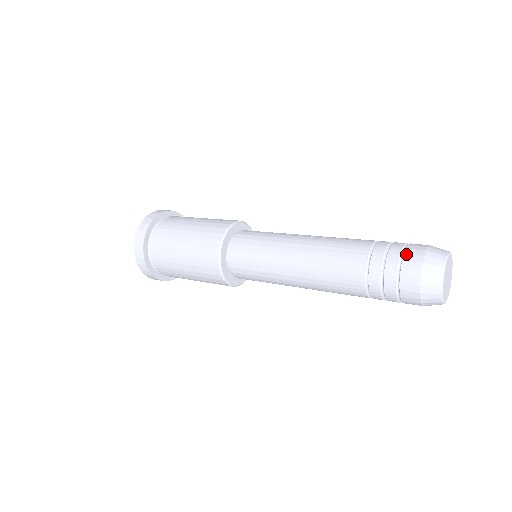
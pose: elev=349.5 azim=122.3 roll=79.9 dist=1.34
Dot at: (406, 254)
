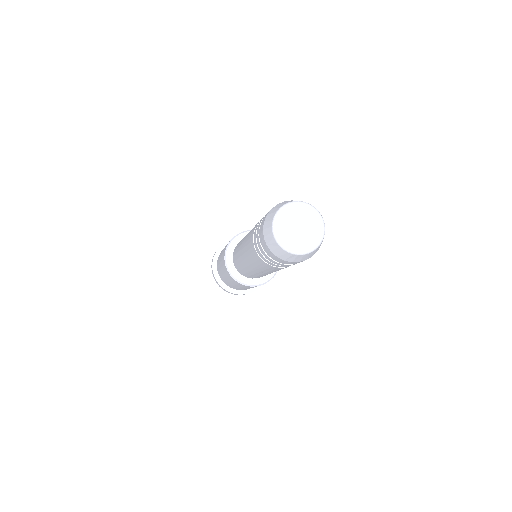
Dot at: (263, 219)
